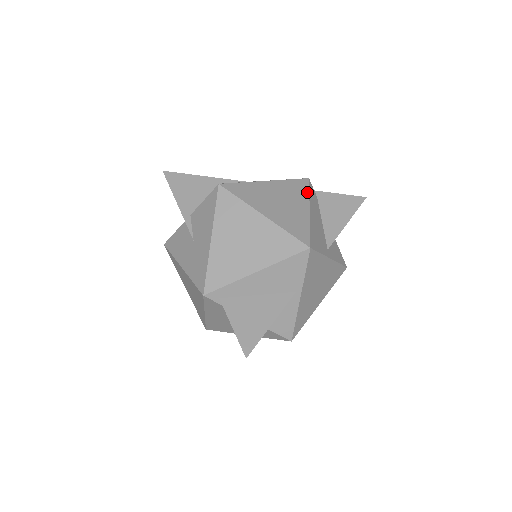
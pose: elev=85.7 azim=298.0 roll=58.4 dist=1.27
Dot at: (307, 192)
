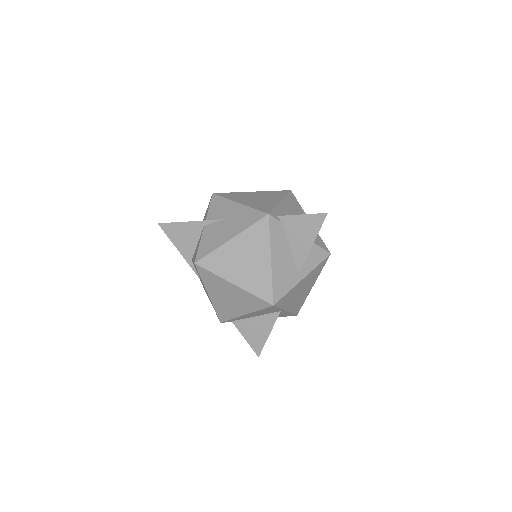
Dot at: (268, 236)
